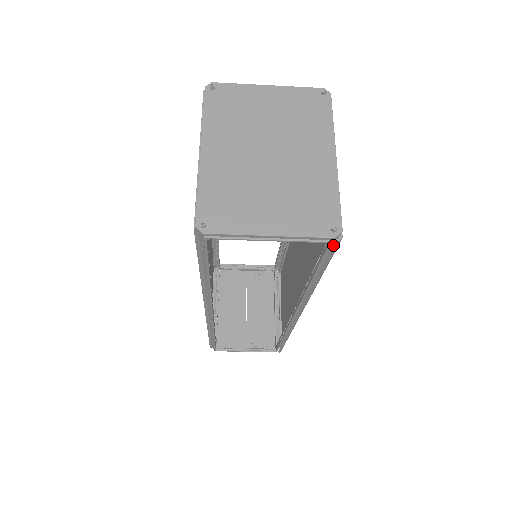
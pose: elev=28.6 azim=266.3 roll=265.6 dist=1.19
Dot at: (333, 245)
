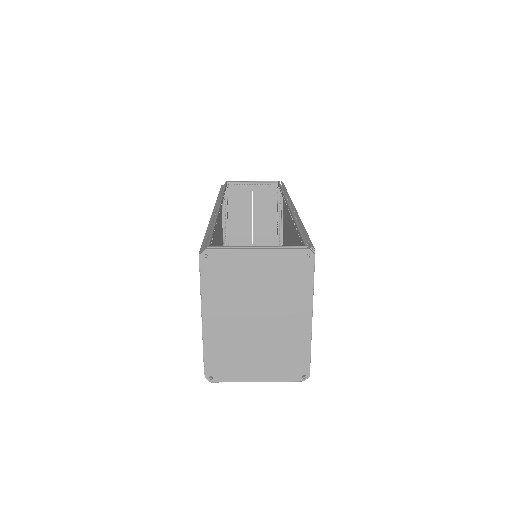
Dot at: occluded
